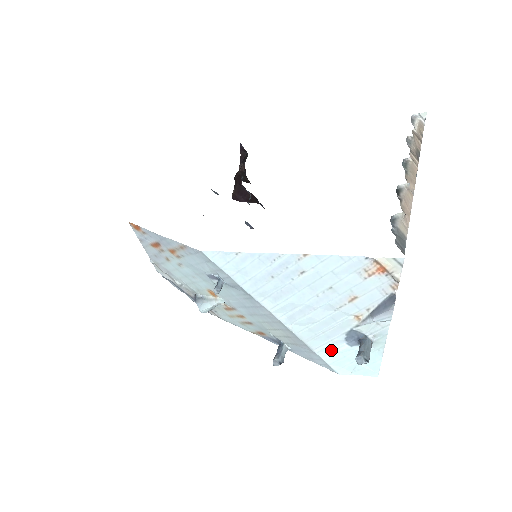
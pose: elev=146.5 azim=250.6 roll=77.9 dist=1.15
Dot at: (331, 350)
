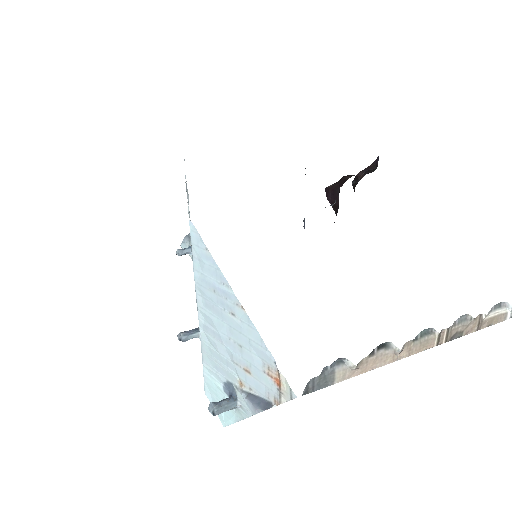
Dot at: (212, 376)
